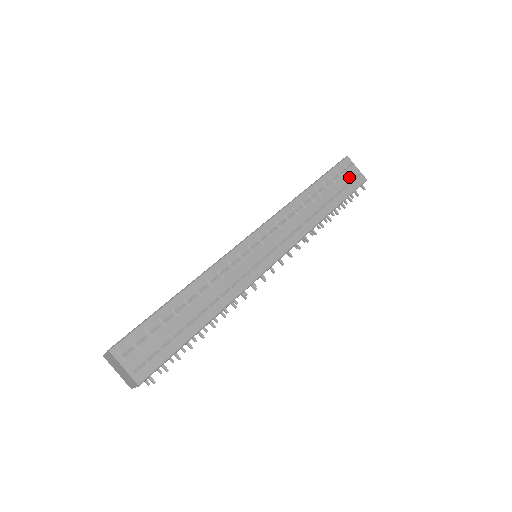
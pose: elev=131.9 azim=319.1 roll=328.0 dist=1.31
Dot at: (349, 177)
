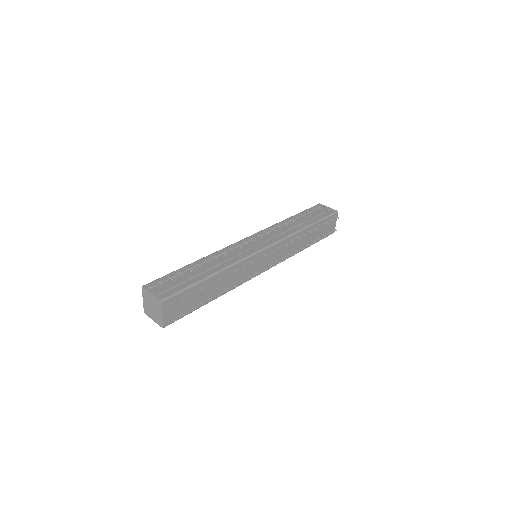
Dot at: (322, 211)
